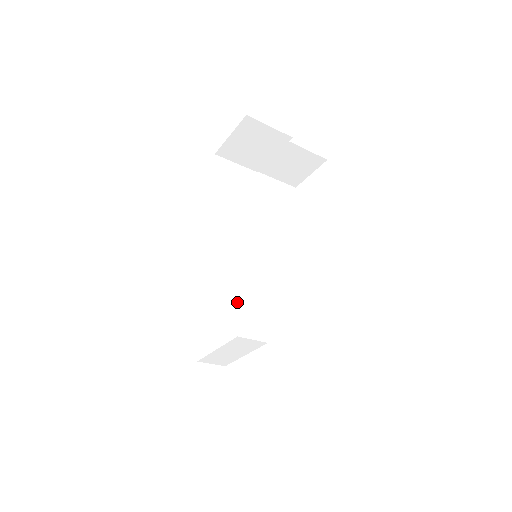
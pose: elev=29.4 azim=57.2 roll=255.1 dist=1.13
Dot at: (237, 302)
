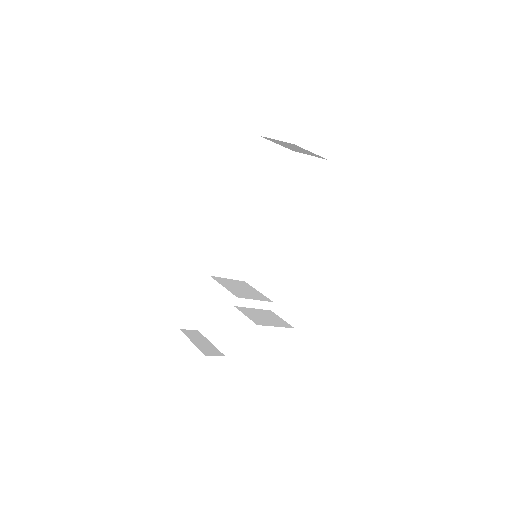
Dot at: (233, 271)
